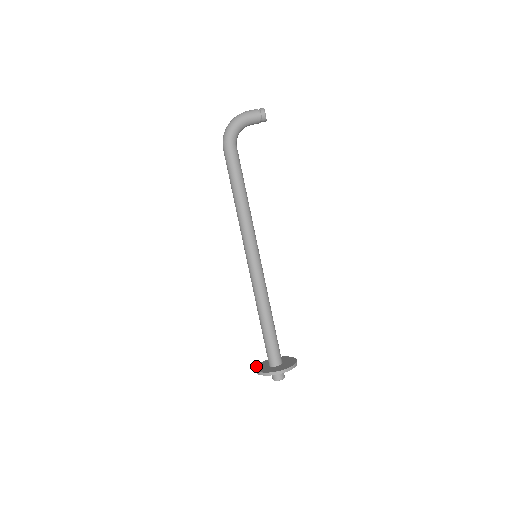
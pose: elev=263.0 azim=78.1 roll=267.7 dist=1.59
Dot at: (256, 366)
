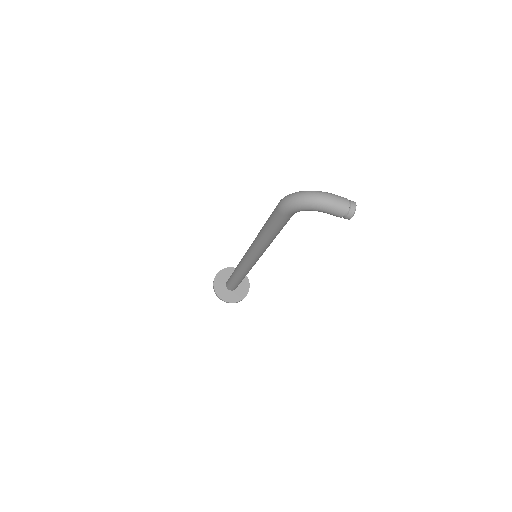
Dot at: (216, 276)
